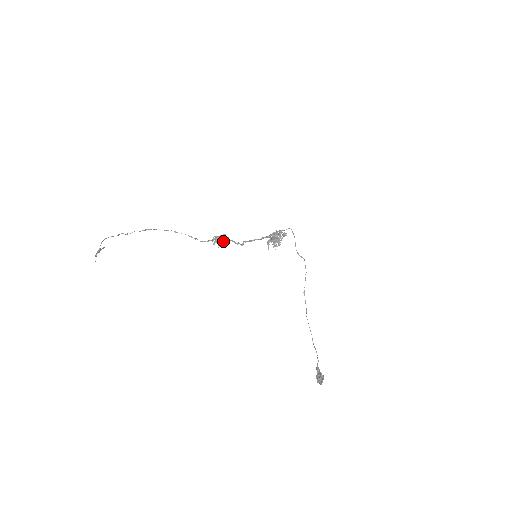
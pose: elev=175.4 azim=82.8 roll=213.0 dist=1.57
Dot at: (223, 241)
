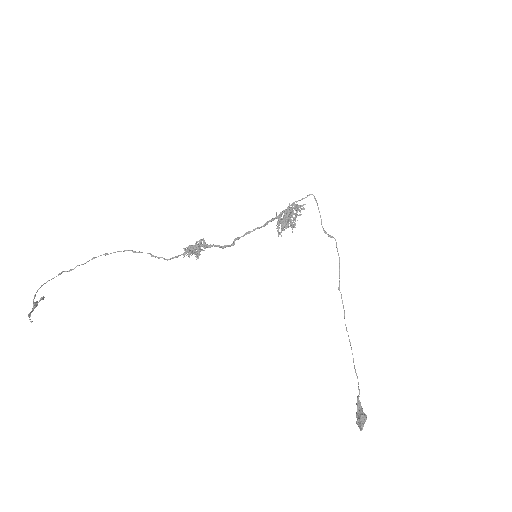
Dot at: (198, 252)
